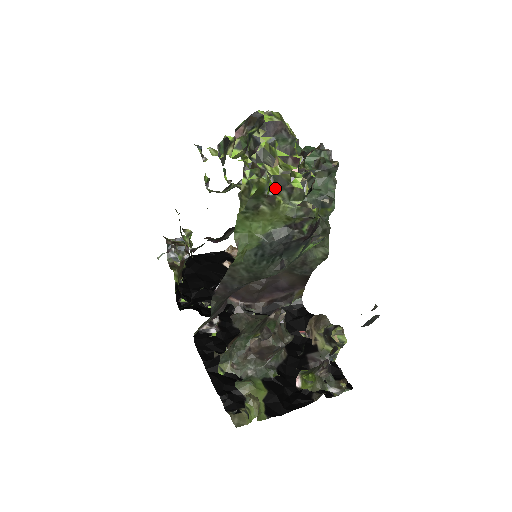
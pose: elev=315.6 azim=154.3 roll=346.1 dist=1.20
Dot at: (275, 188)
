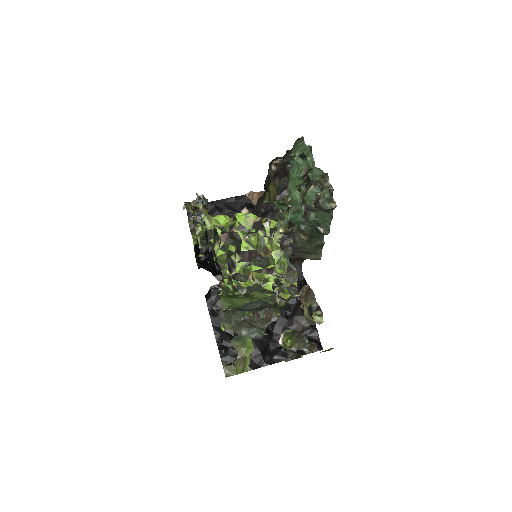
Dot at: (249, 291)
